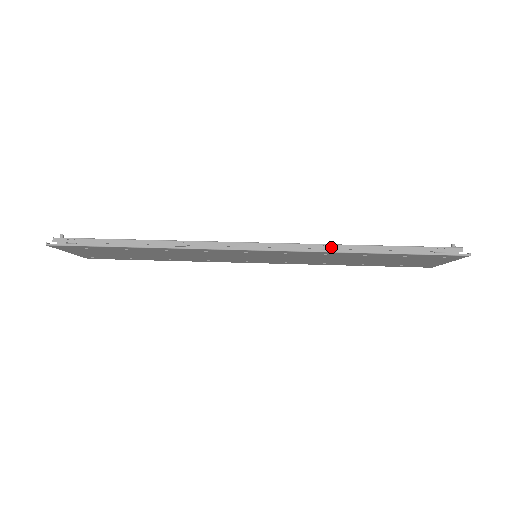
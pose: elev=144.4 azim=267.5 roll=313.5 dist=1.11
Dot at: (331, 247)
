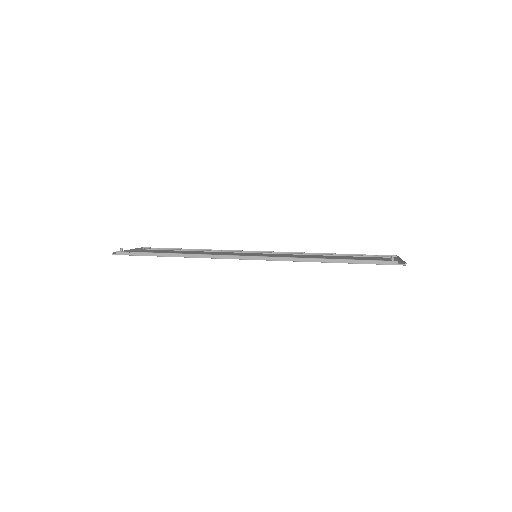
Dot at: (302, 260)
